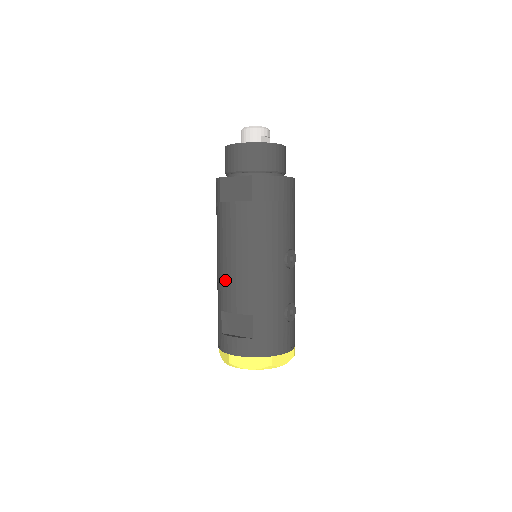
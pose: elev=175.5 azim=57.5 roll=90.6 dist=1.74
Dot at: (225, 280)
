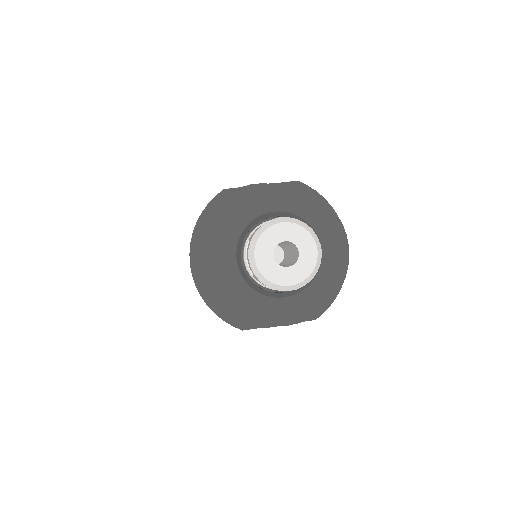
Dot at: occluded
